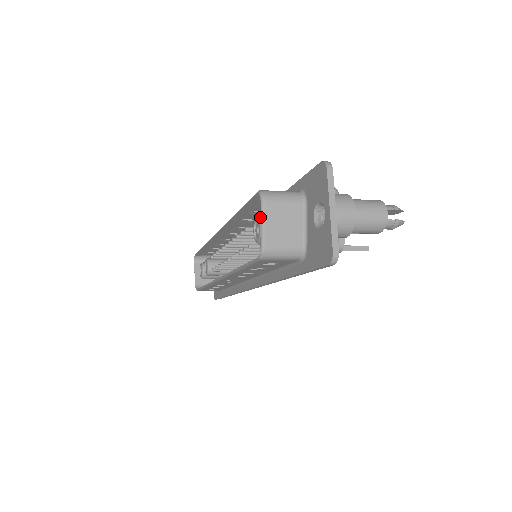
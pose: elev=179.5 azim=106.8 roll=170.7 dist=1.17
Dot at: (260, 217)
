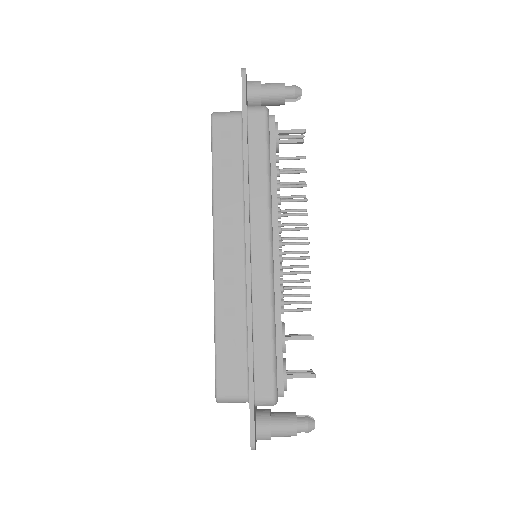
Dot at: occluded
